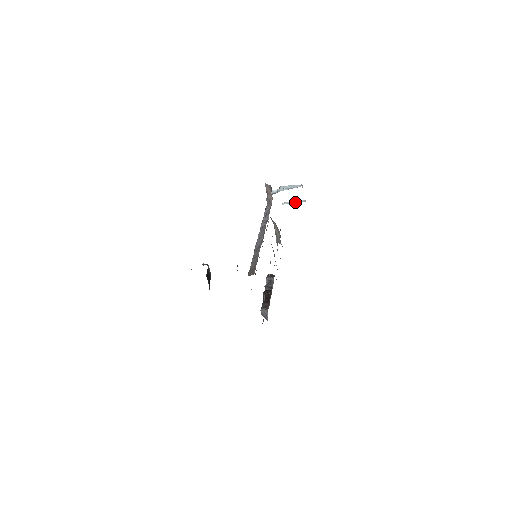
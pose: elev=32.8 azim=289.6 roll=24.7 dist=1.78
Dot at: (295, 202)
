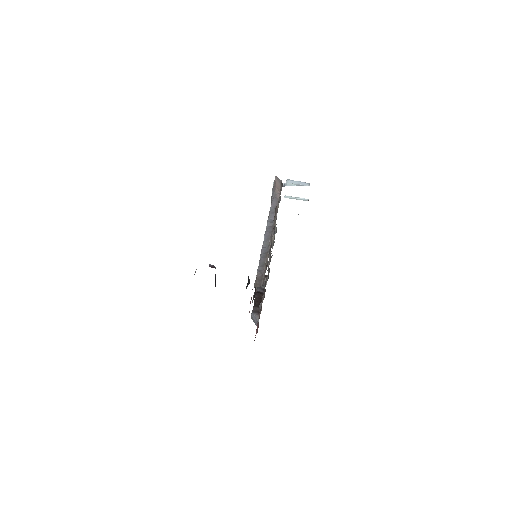
Dot at: (298, 198)
